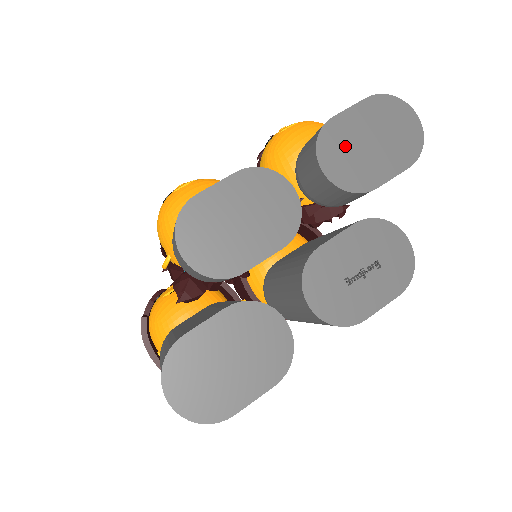
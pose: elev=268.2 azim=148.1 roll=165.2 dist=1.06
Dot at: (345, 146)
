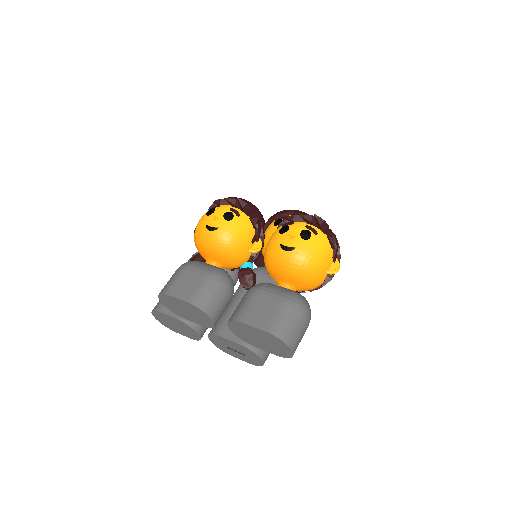
Dot at: (244, 331)
